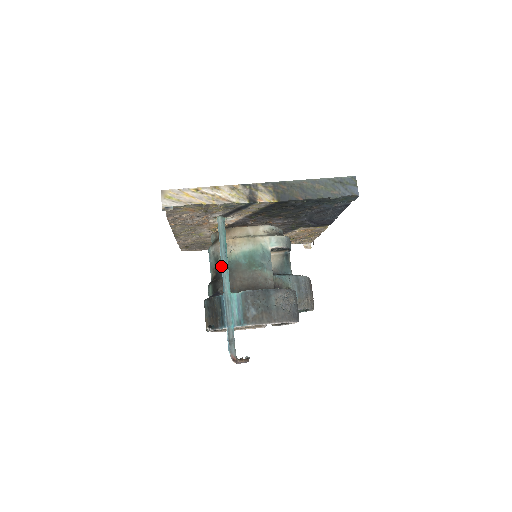
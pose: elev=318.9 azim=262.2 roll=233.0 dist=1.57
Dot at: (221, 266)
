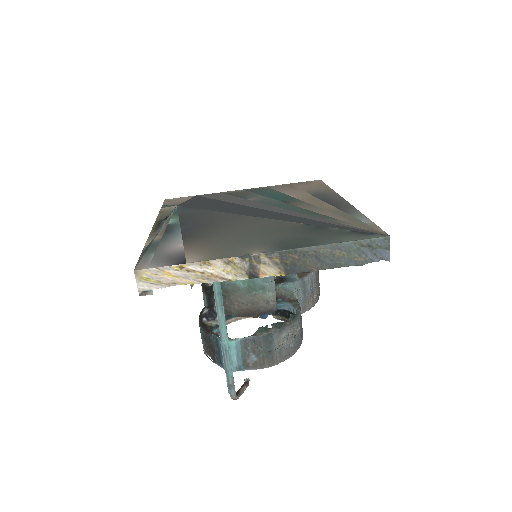
Dot at: occluded
